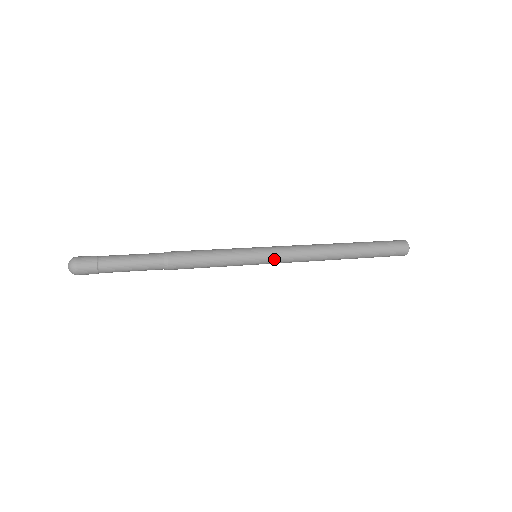
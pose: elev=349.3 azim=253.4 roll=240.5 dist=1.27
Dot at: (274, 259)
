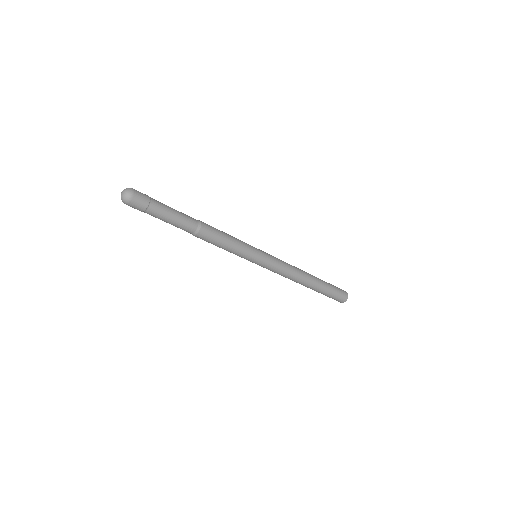
Dot at: (270, 255)
